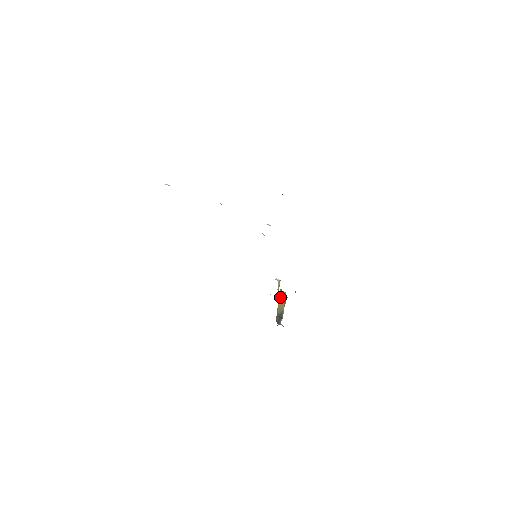
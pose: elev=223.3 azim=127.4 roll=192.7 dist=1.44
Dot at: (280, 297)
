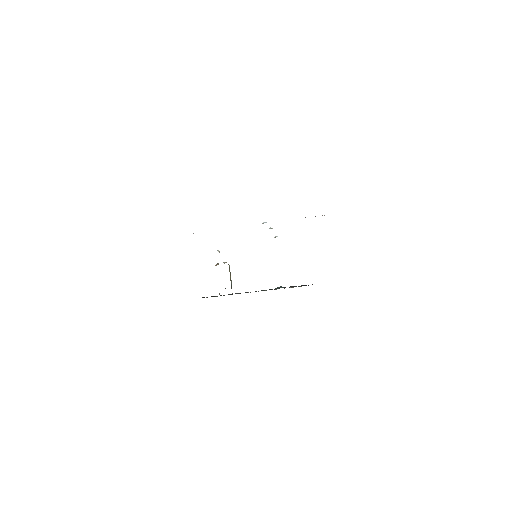
Dot at: (229, 270)
